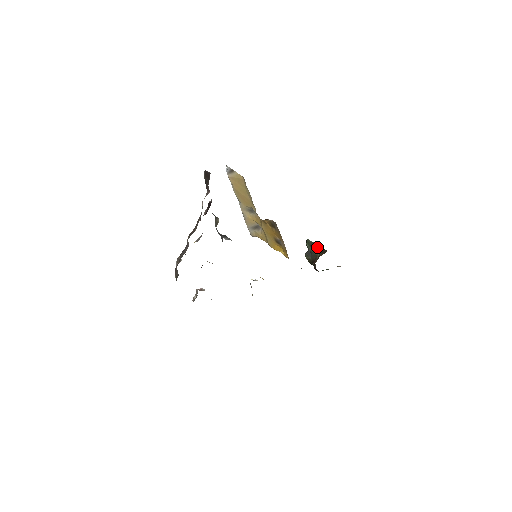
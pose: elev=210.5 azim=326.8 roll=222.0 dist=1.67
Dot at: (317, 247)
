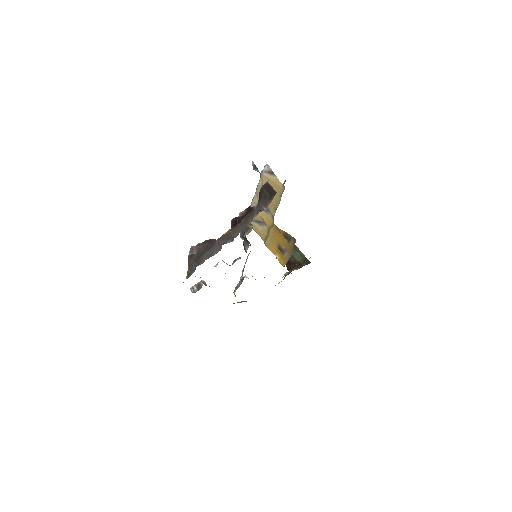
Dot at: (300, 253)
